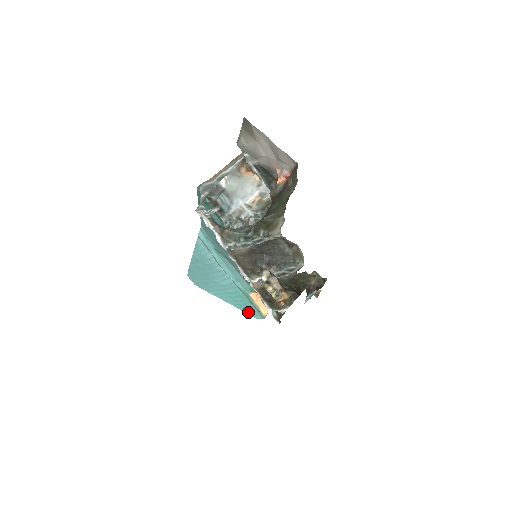
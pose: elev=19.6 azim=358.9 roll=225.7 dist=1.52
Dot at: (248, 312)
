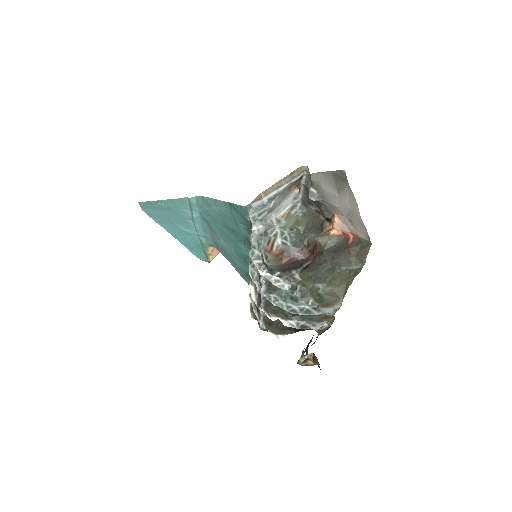
Dot at: (194, 252)
